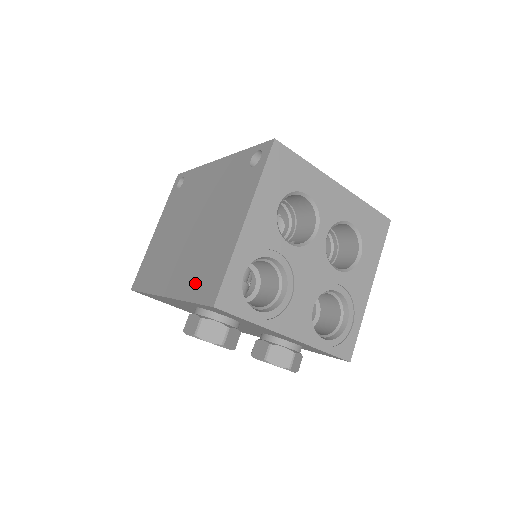
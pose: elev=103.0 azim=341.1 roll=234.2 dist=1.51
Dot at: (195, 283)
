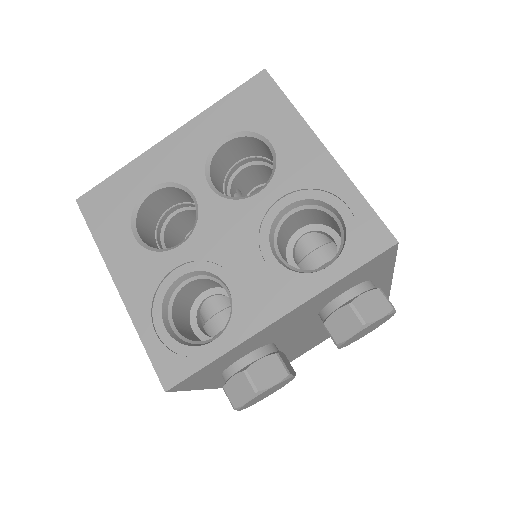
Dot at: occluded
